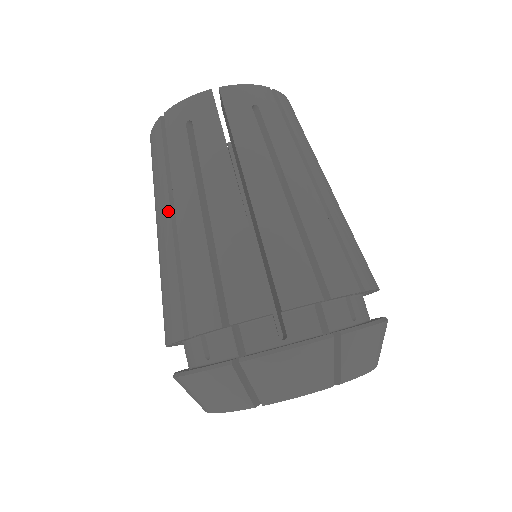
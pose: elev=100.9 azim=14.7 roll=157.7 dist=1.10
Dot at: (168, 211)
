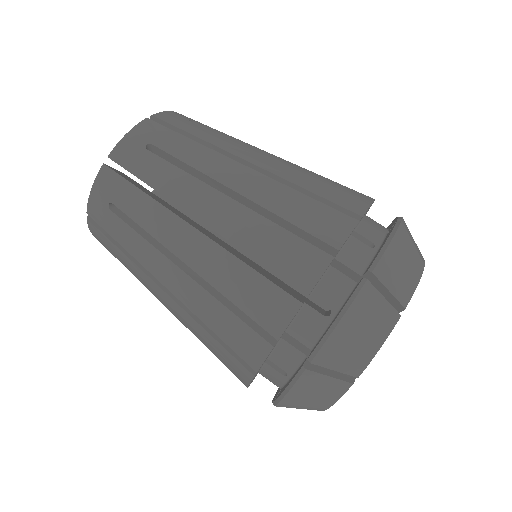
Dot at: (157, 287)
